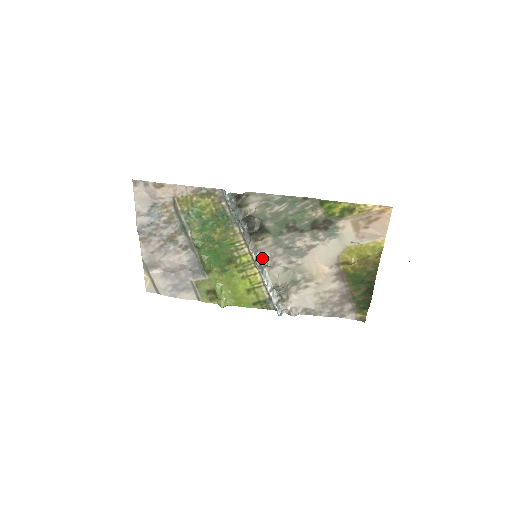
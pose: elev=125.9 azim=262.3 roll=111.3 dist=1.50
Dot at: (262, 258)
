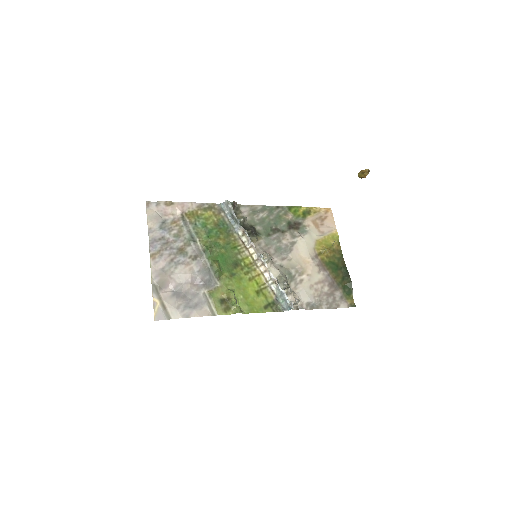
Dot at: occluded
